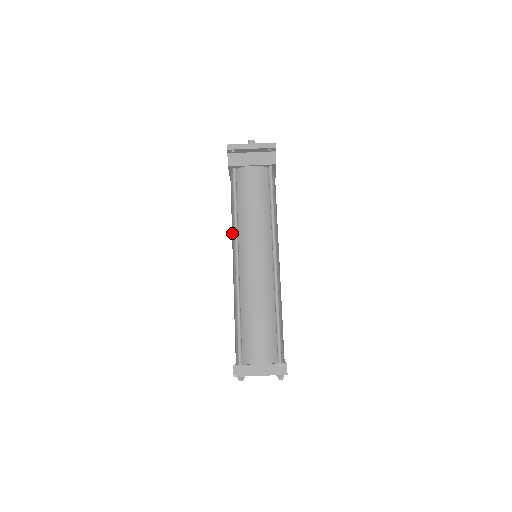
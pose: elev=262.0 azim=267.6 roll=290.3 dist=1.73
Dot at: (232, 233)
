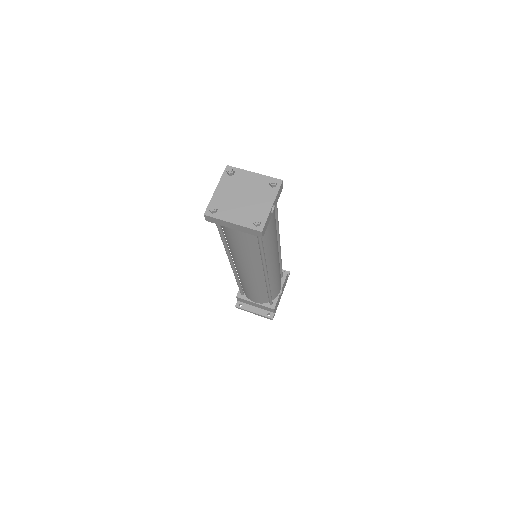
Dot at: occluded
